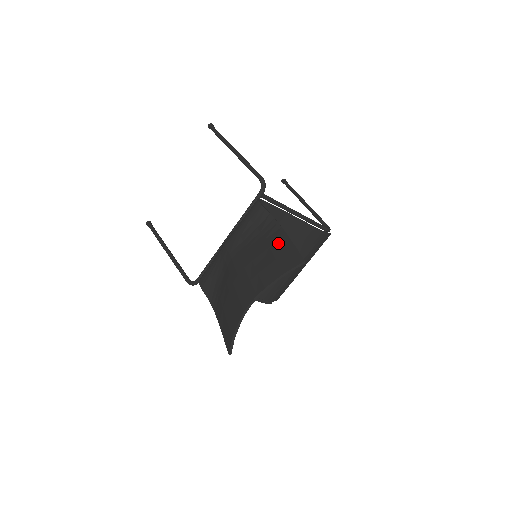
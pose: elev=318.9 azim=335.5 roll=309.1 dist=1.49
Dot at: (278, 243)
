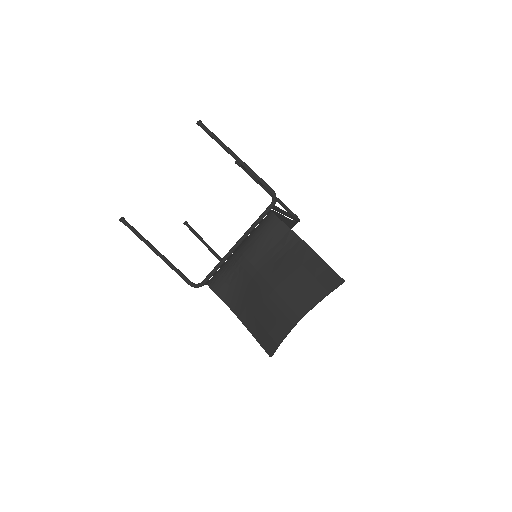
Dot at: (310, 261)
